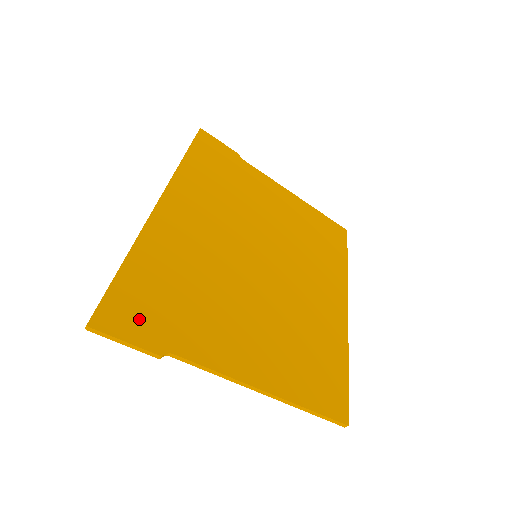
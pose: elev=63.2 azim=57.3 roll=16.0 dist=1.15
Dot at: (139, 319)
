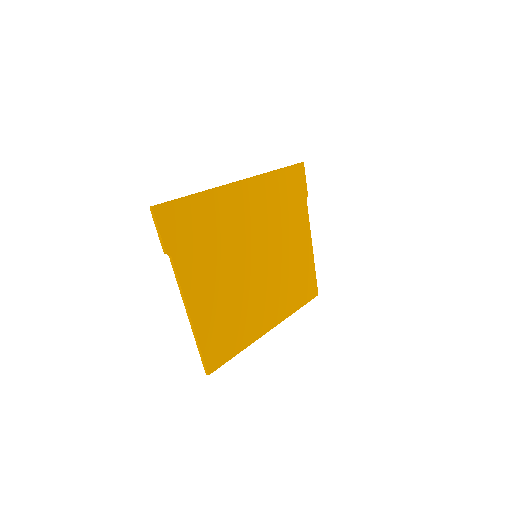
Dot at: (174, 227)
